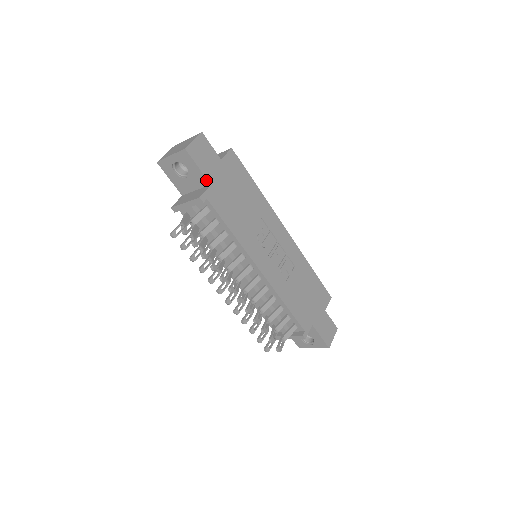
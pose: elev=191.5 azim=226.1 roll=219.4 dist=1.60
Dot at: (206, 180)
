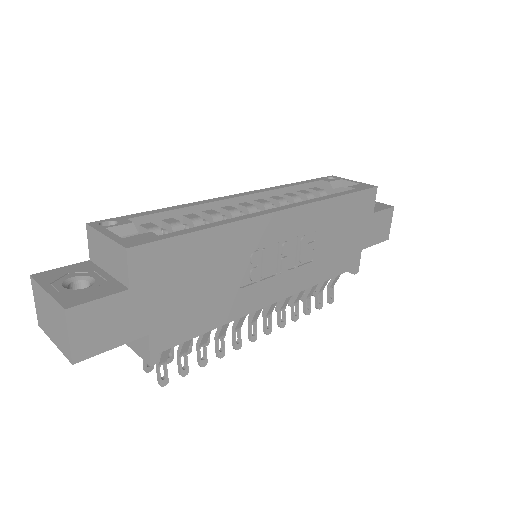
Dot at: (137, 337)
